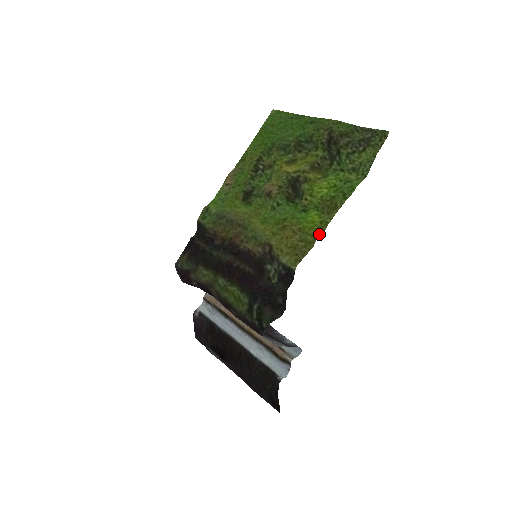
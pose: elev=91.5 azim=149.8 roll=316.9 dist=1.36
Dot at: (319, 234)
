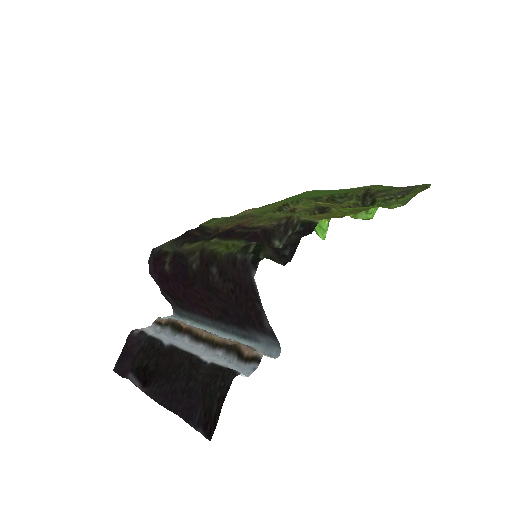
Dot at: occluded
